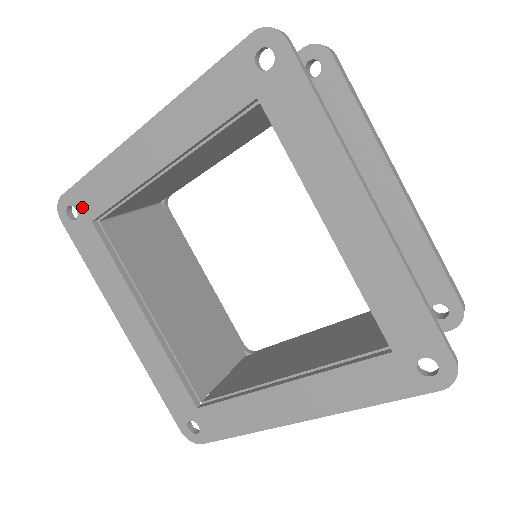
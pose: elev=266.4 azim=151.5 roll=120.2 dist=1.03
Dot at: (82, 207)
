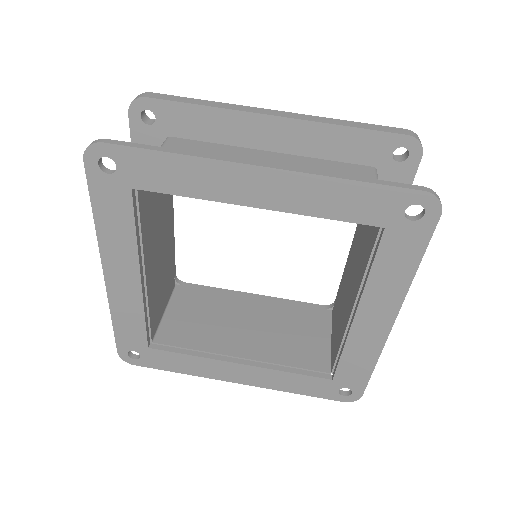
Dot at: (134, 346)
